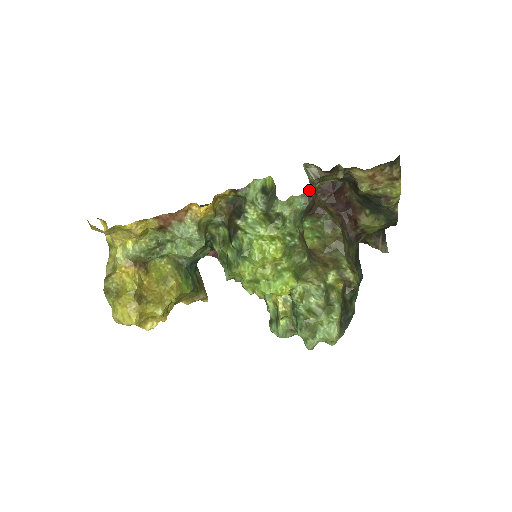
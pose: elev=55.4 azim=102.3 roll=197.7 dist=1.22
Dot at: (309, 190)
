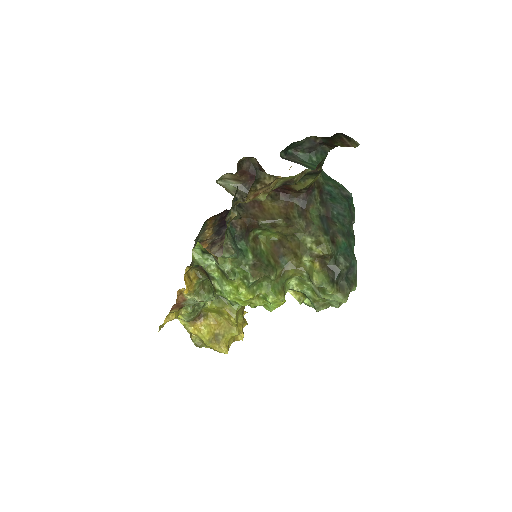
Dot at: (225, 243)
